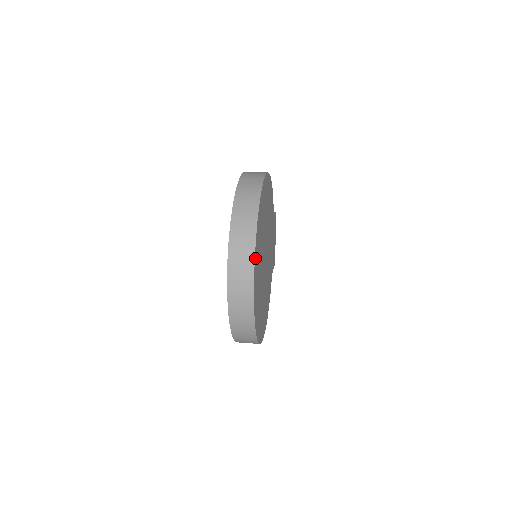
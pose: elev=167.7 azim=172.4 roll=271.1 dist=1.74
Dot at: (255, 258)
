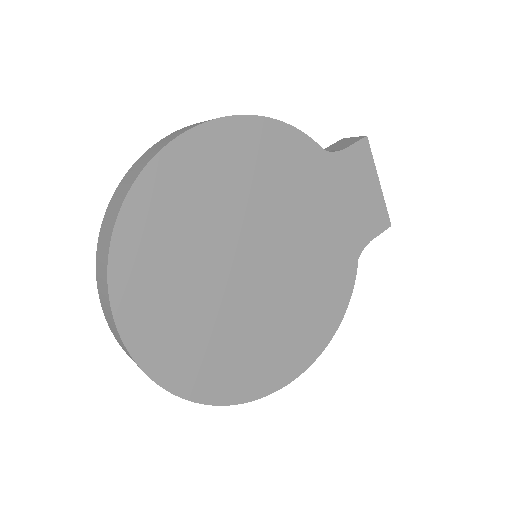
Dot at: (121, 316)
